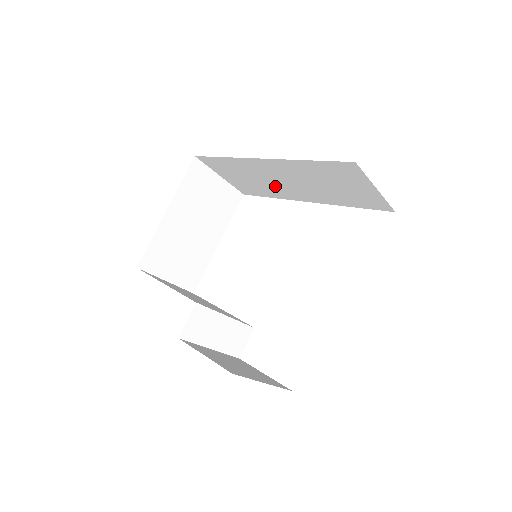
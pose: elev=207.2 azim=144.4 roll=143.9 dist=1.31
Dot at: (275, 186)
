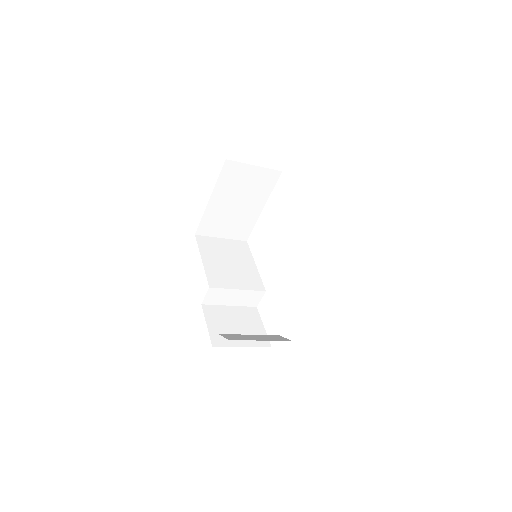
Dot at: occluded
